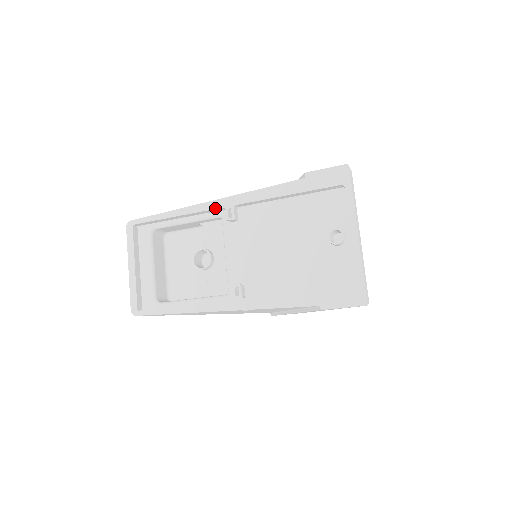
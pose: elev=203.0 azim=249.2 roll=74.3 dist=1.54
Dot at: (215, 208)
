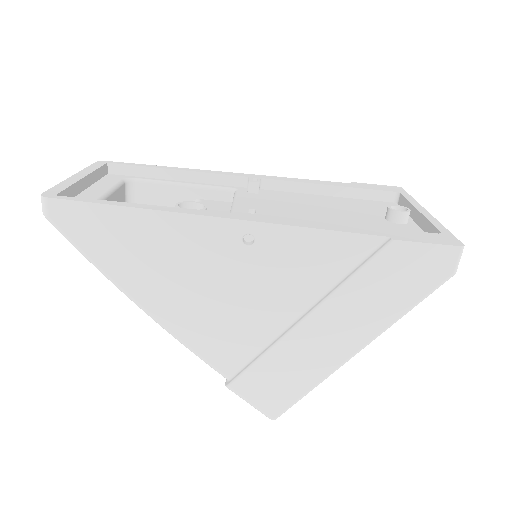
Dot at: (234, 175)
